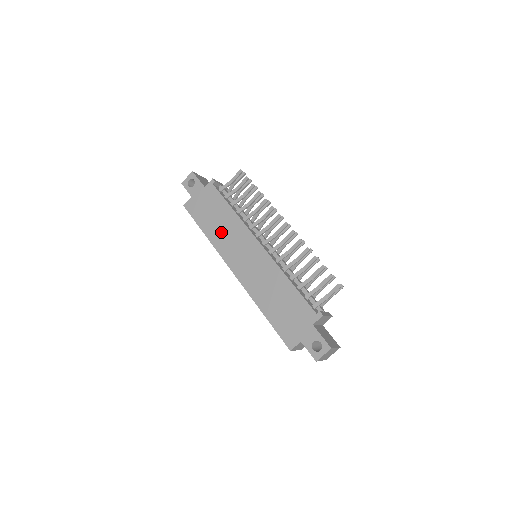
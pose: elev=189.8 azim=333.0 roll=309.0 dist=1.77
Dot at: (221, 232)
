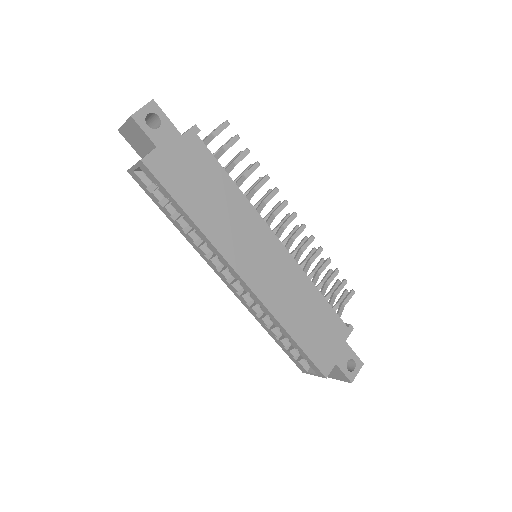
Dot at: (221, 218)
